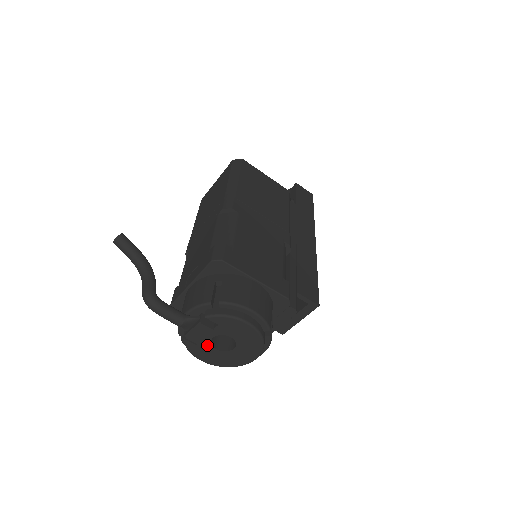
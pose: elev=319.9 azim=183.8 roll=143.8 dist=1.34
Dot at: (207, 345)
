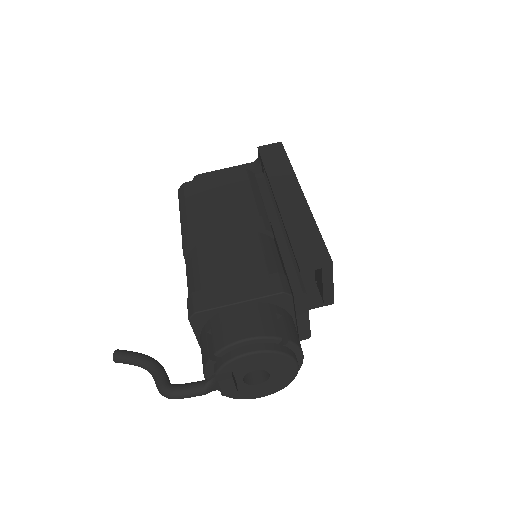
Dot at: (247, 387)
